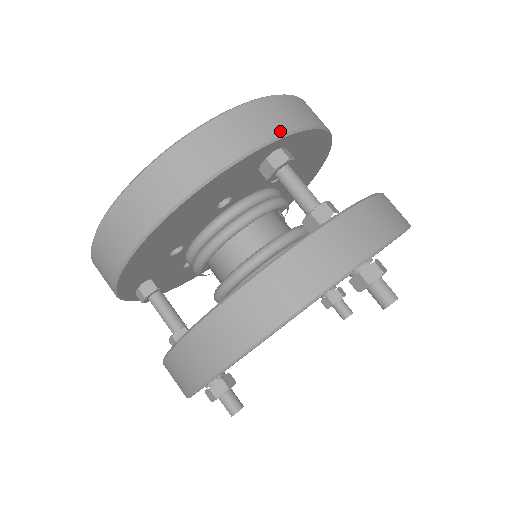
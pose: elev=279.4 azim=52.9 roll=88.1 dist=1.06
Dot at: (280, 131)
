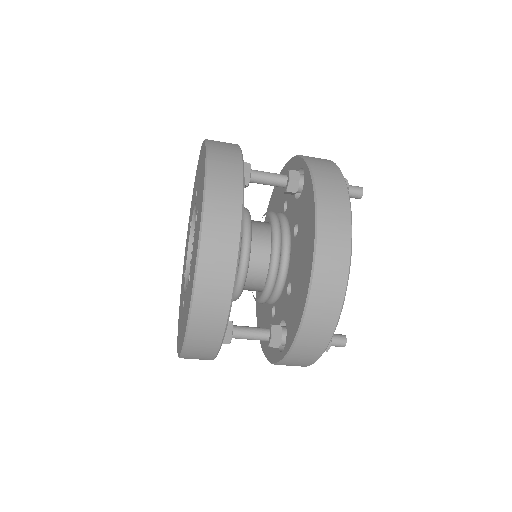
Dot at: (237, 150)
